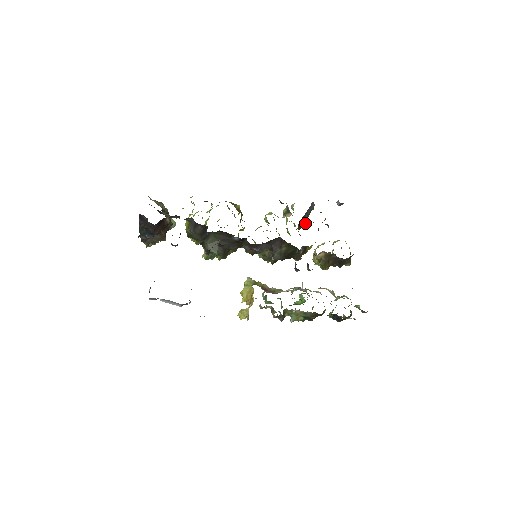
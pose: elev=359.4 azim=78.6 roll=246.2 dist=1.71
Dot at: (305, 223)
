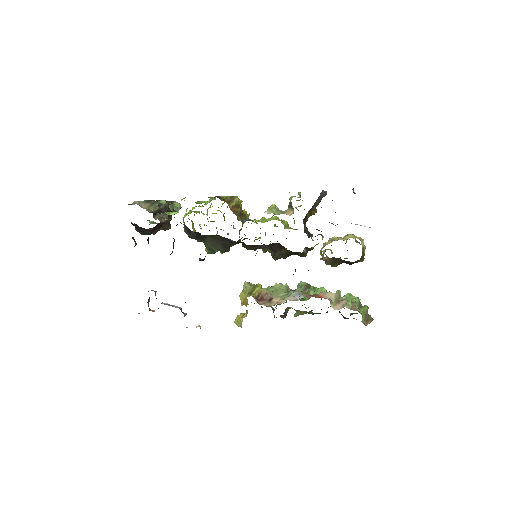
Dot at: (314, 213)
